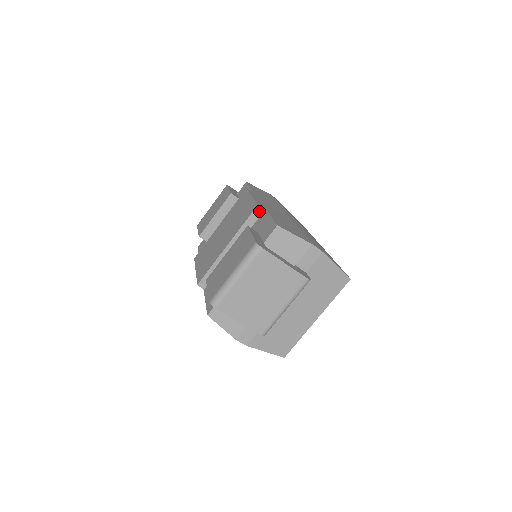
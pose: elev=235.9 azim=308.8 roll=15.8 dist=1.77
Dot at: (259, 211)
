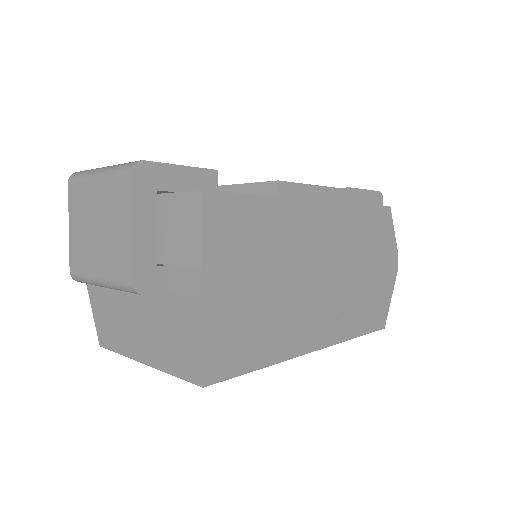
Dot at: (273, 190)
